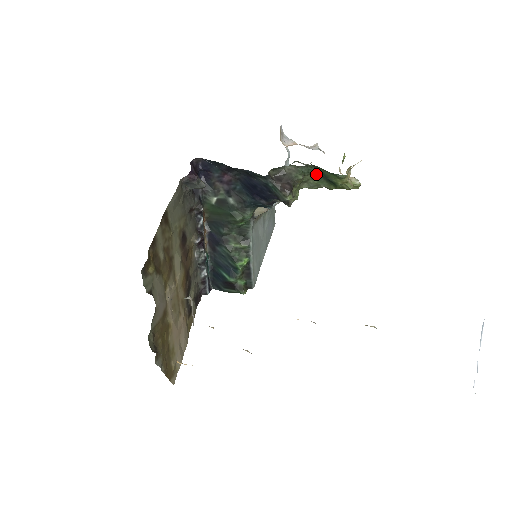
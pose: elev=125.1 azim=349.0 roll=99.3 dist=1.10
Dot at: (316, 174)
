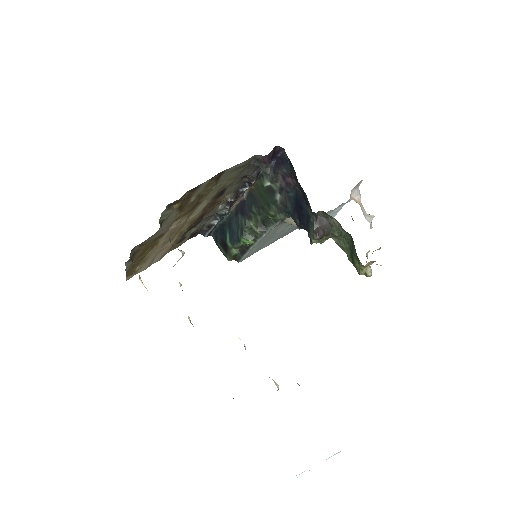
Dot at: (349, 242)
